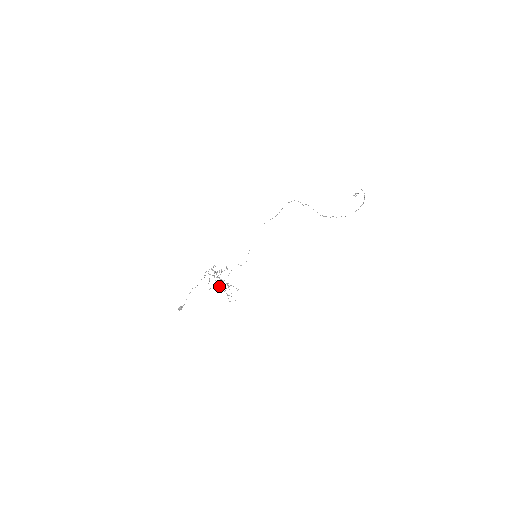
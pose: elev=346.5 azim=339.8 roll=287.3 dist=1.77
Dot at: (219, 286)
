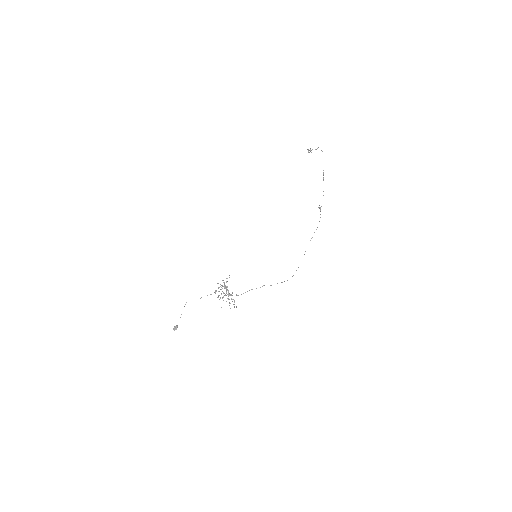
Dot at: occluded
